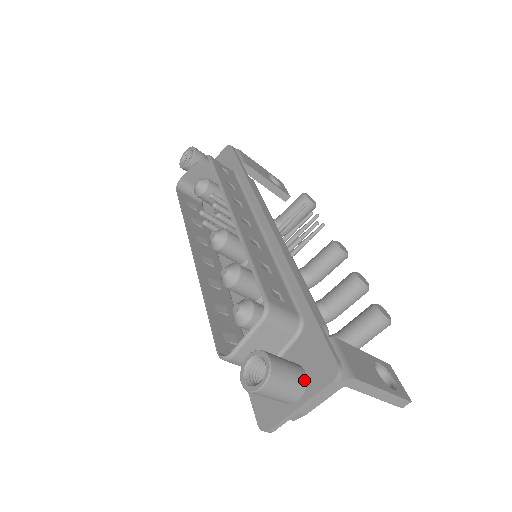
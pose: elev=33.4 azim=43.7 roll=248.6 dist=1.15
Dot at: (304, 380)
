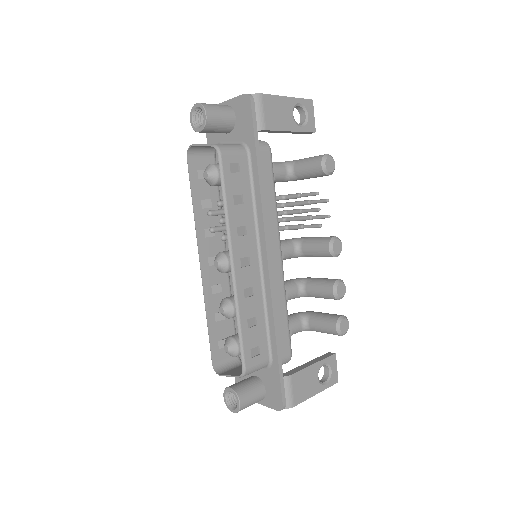
Dot at: (263, 397)
